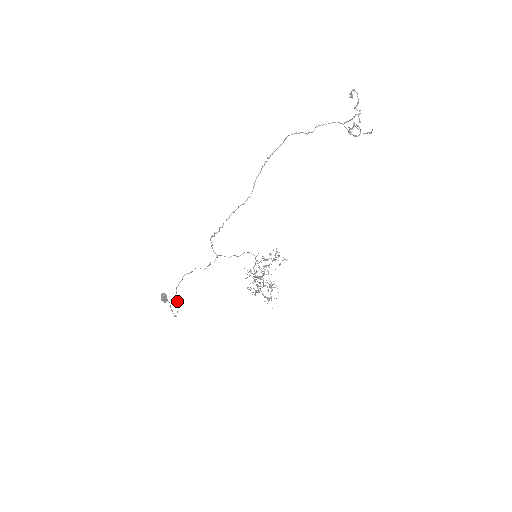
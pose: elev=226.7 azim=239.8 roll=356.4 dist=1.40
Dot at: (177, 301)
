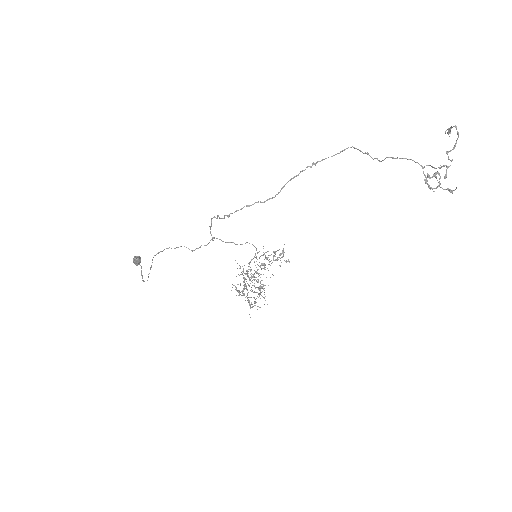
Dot at: (151, 267)
